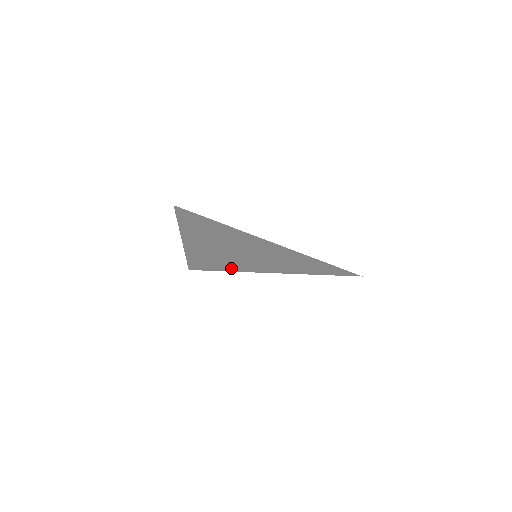
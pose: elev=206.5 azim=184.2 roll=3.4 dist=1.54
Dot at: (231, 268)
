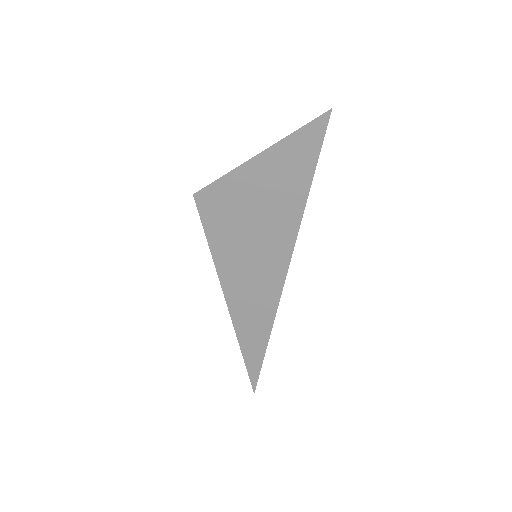
Dot at: (217, 243)
